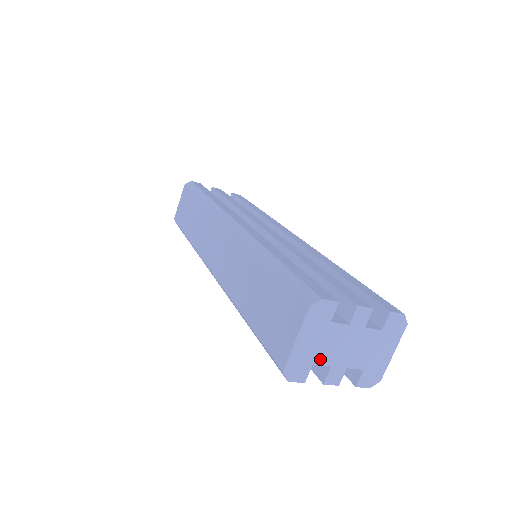
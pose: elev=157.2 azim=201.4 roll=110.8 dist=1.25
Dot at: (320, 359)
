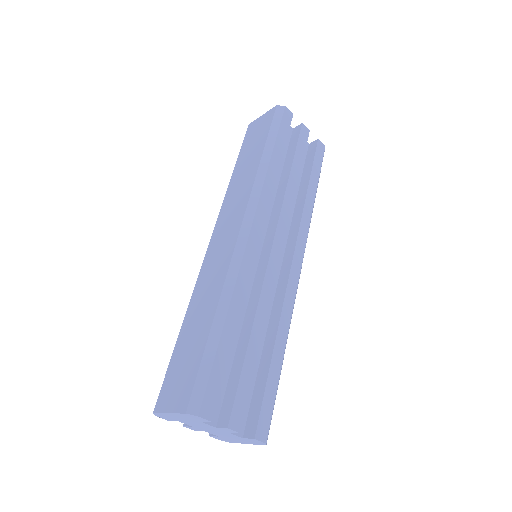
Dot at: (185, 422)
